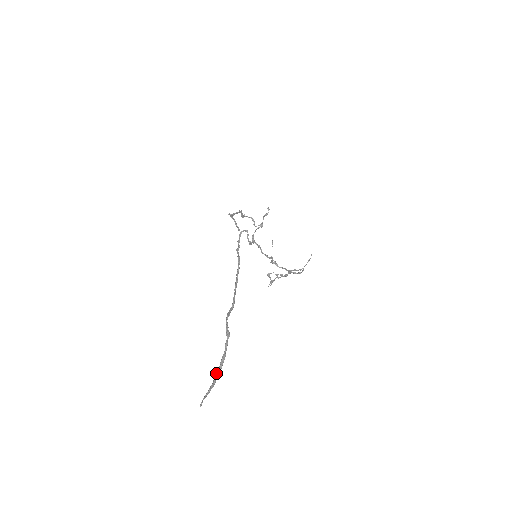
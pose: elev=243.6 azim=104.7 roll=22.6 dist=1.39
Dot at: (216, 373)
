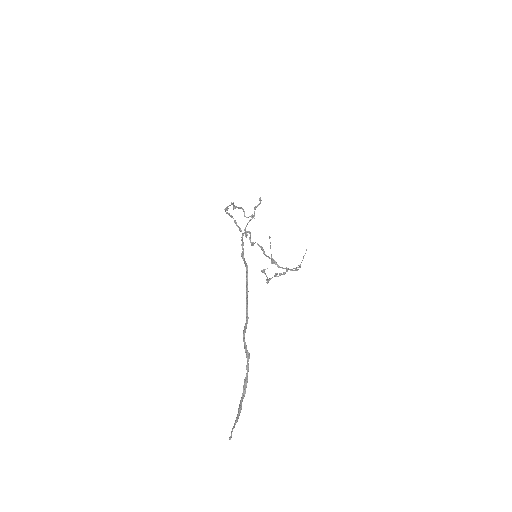
Dot at: (240, 400)
